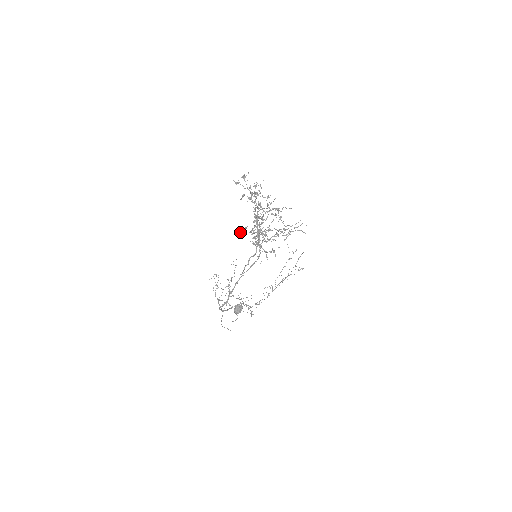
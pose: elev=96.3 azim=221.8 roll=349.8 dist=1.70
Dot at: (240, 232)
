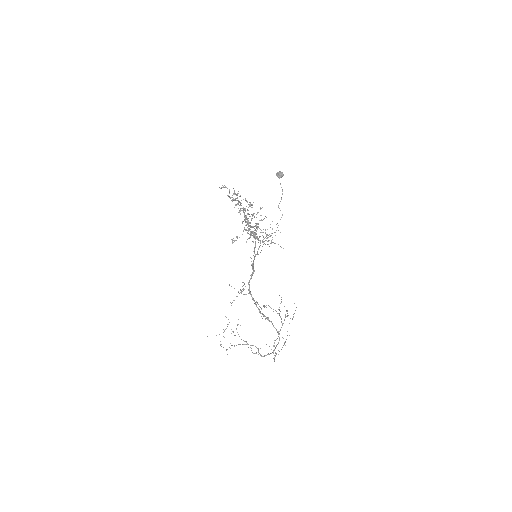
Dot at: (233, 240)
